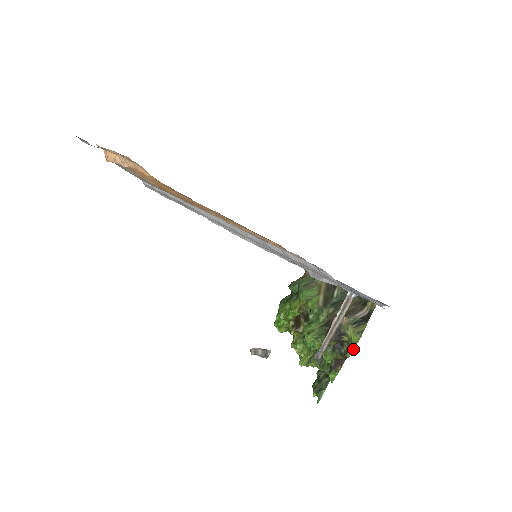
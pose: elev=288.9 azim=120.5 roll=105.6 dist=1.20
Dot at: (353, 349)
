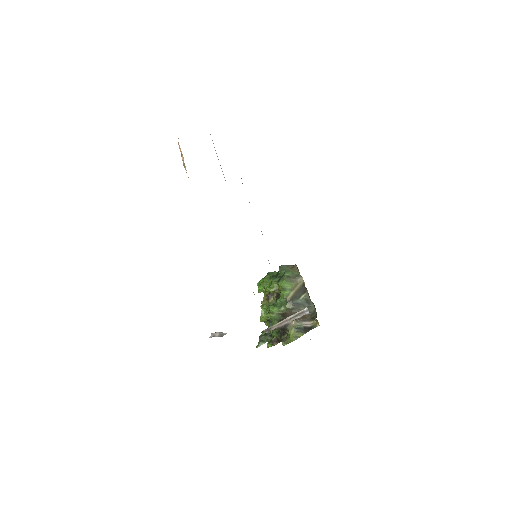
Dot at: (286, 344)
